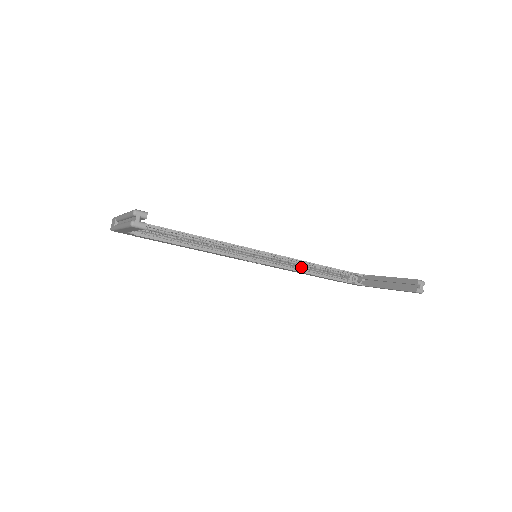
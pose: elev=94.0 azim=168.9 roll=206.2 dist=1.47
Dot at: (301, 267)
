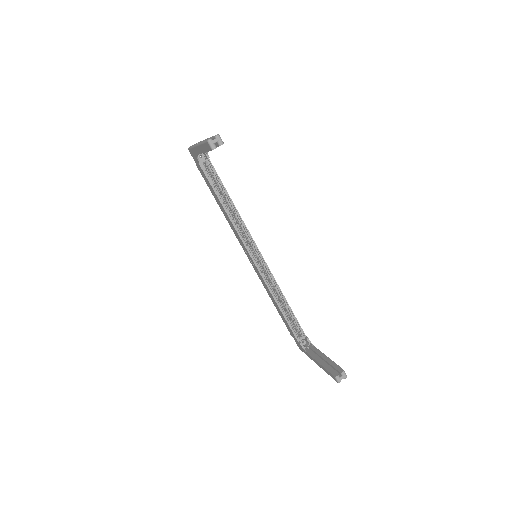
Dot at: (277, 295)
